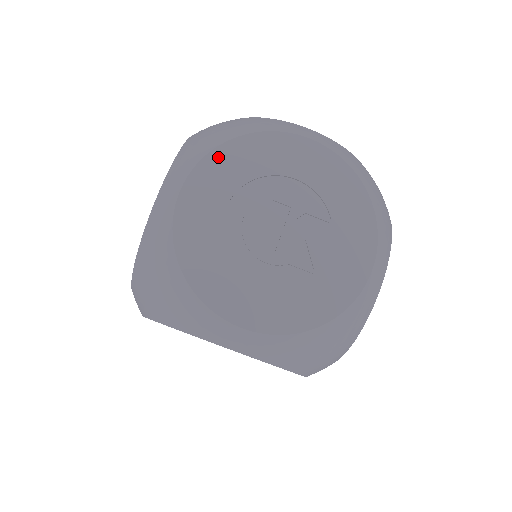
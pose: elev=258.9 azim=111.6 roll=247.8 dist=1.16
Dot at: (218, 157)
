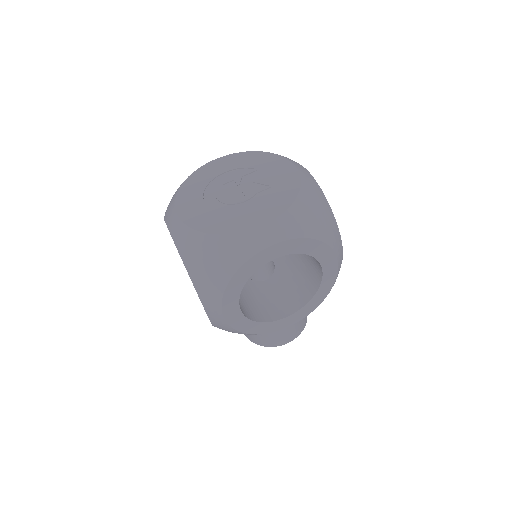
Dot at: (182, 194)
